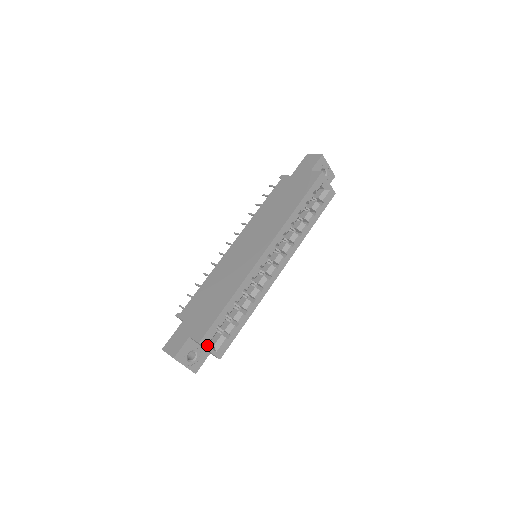
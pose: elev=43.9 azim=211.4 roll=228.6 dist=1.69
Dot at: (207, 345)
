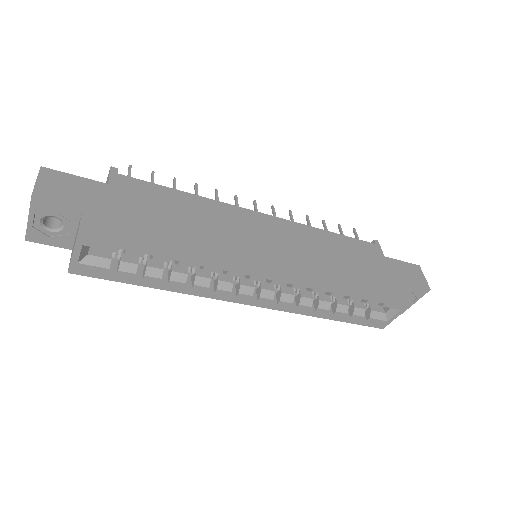
Dot at: (82, 245)
